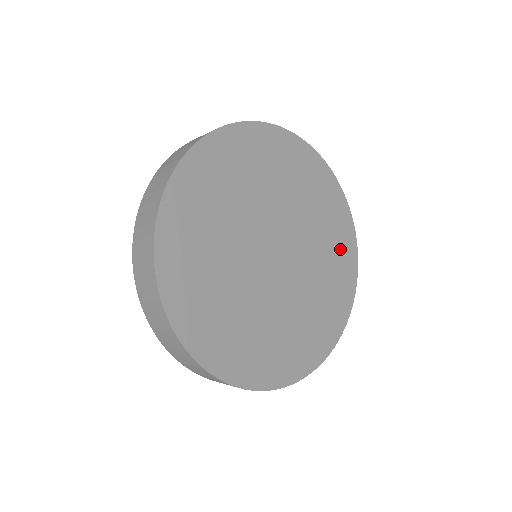
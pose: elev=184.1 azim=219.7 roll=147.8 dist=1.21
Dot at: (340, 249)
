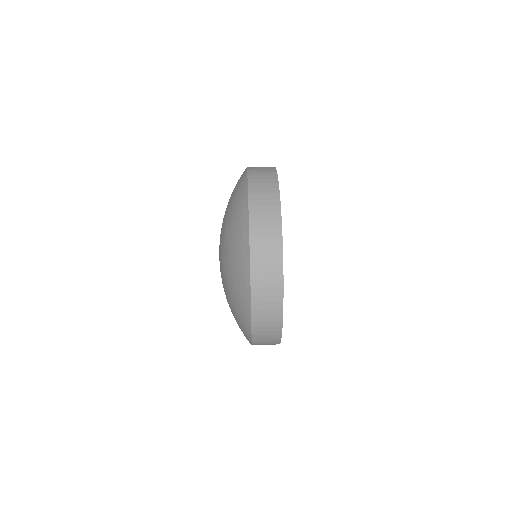
Dot at: occluded
